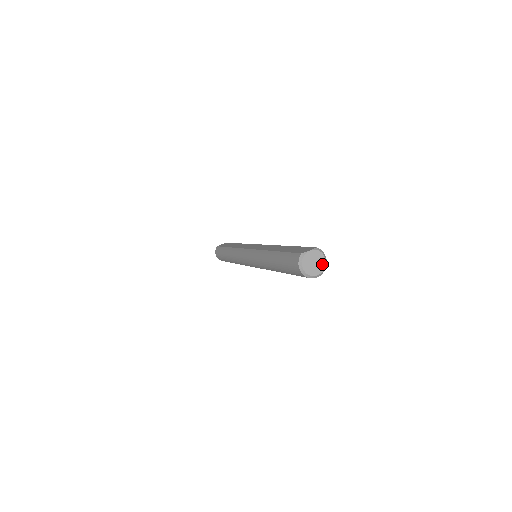
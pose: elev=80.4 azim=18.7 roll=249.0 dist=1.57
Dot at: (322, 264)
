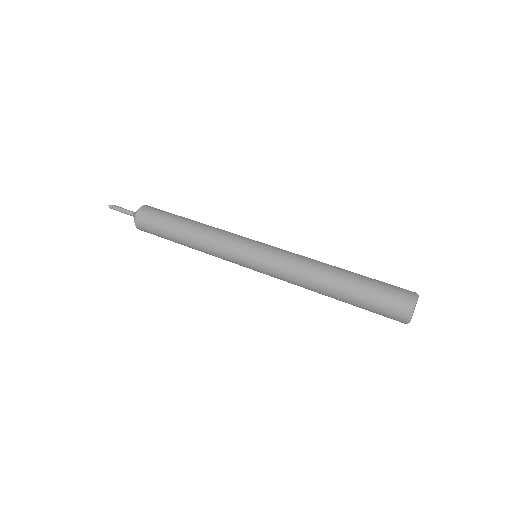
Dot at: occluded
